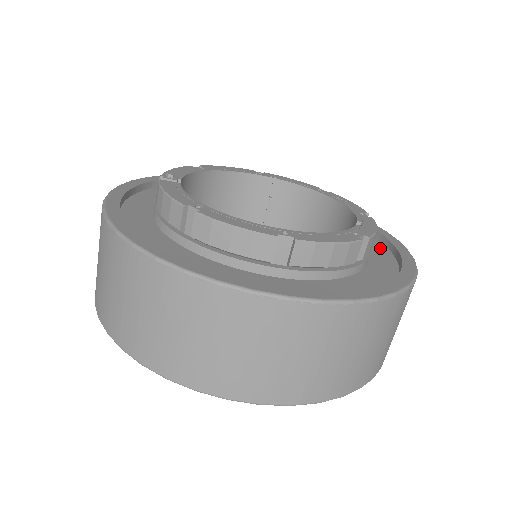
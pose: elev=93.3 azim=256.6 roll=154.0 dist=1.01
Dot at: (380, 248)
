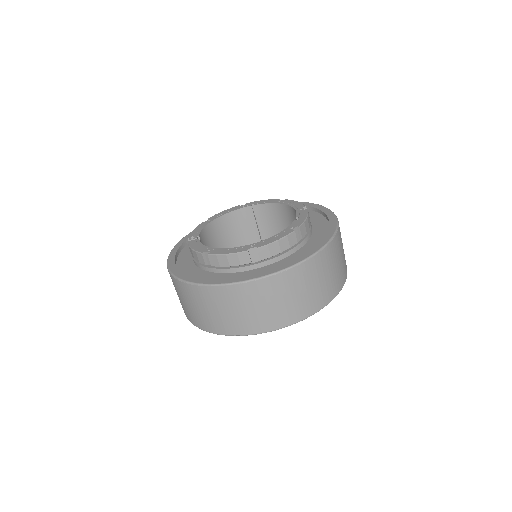
Dot at: (322, 222)
